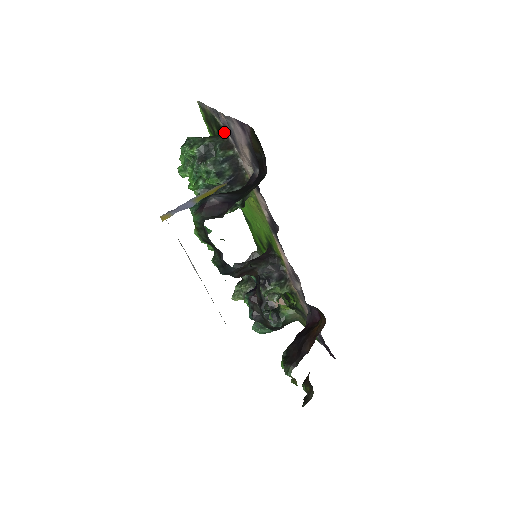
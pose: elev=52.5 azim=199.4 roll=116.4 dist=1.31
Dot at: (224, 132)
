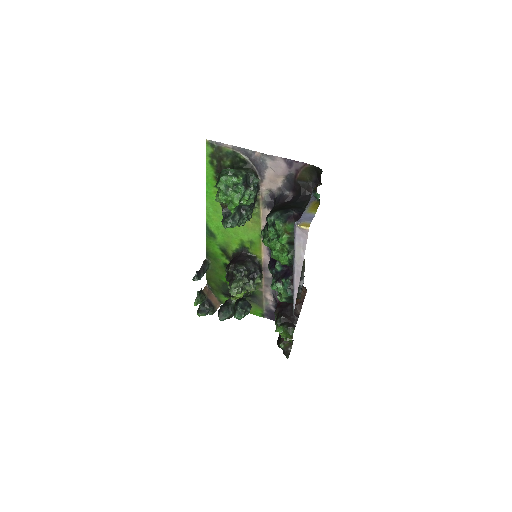
Dot at: (251, 165)
